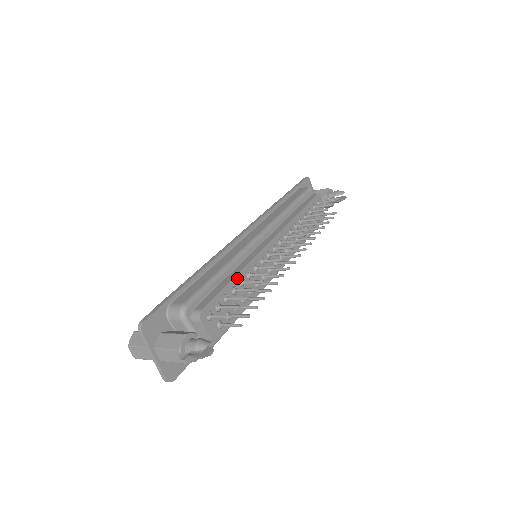
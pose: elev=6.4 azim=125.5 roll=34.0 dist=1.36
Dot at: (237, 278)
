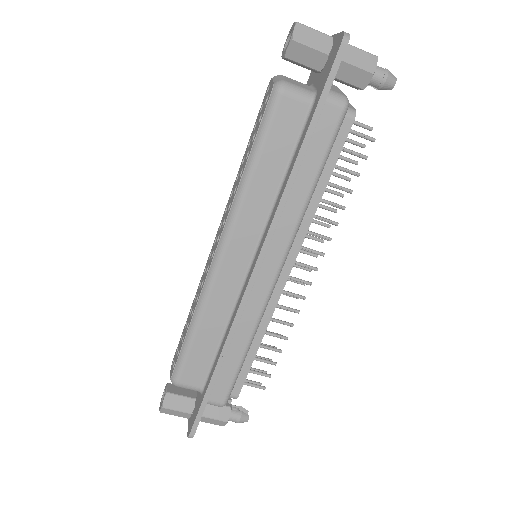
Dot at: occluded
